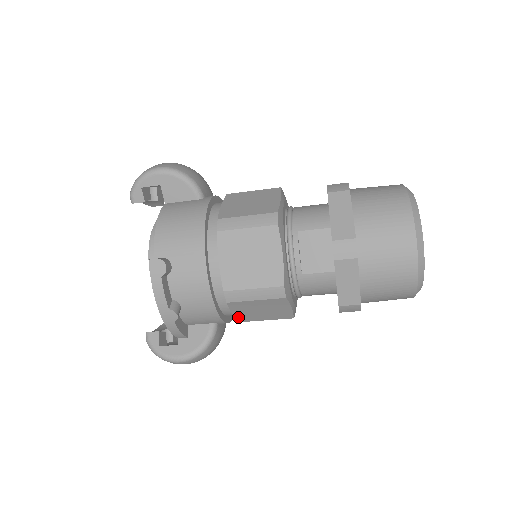
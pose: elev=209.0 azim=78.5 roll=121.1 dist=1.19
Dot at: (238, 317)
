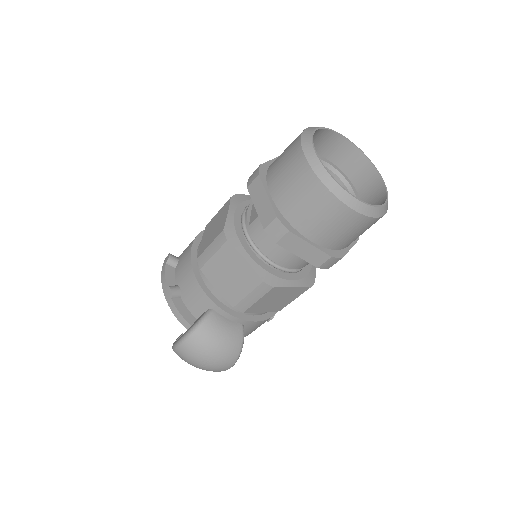
Dot at: (225, 297)
